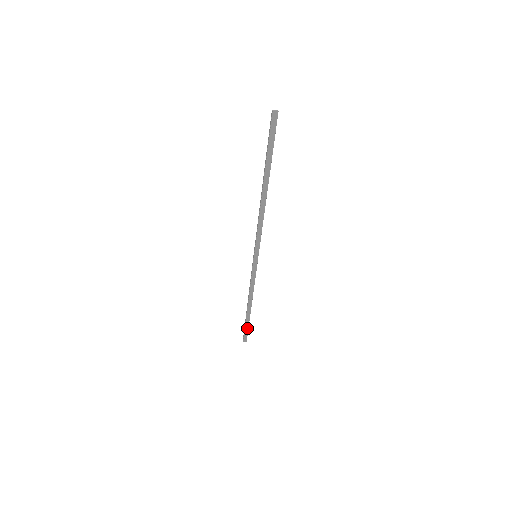
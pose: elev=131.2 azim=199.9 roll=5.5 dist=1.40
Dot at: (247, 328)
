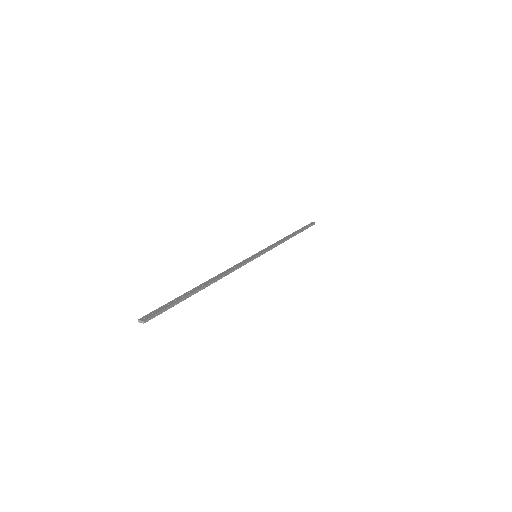
Dot at: (306, 228)
